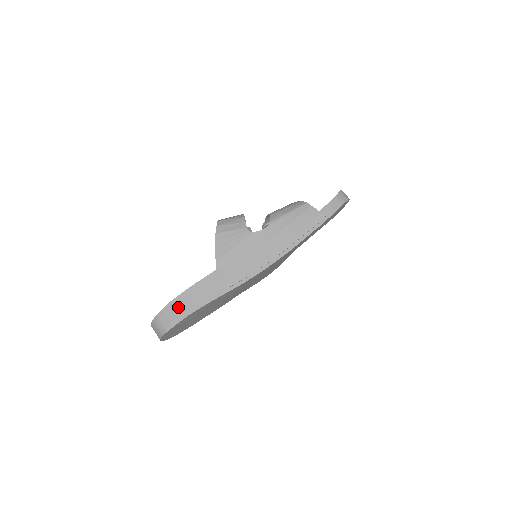
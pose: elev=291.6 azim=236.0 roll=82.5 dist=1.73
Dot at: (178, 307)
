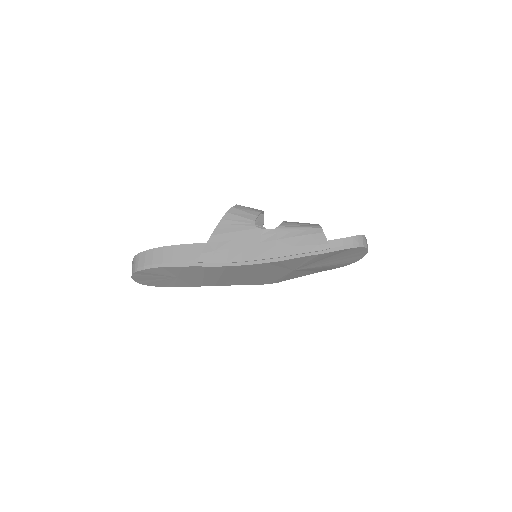
Dot at: (158, 256)
